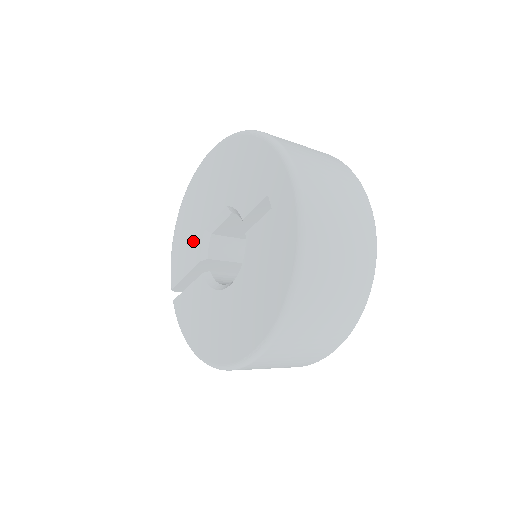
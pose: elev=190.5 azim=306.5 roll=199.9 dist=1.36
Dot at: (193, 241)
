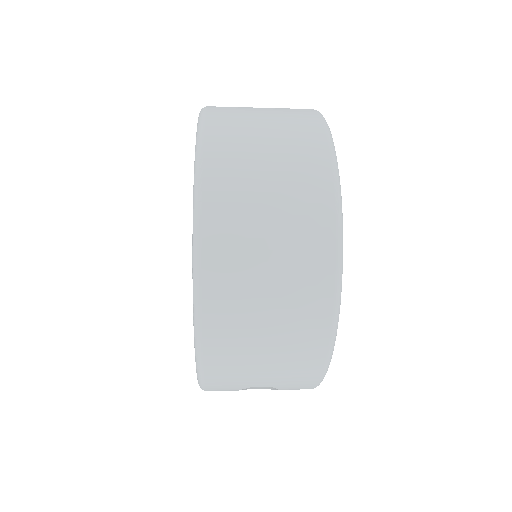
Dot at: occluded
